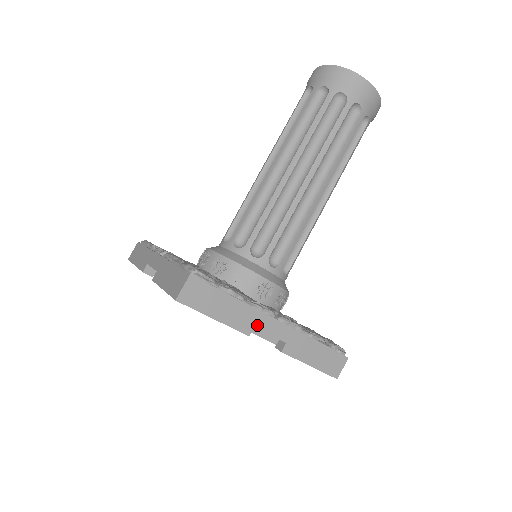
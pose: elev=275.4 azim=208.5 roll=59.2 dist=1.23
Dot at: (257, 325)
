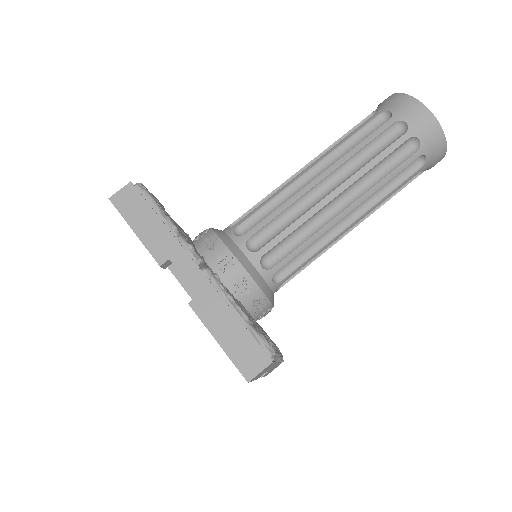
Dot at: occluded
